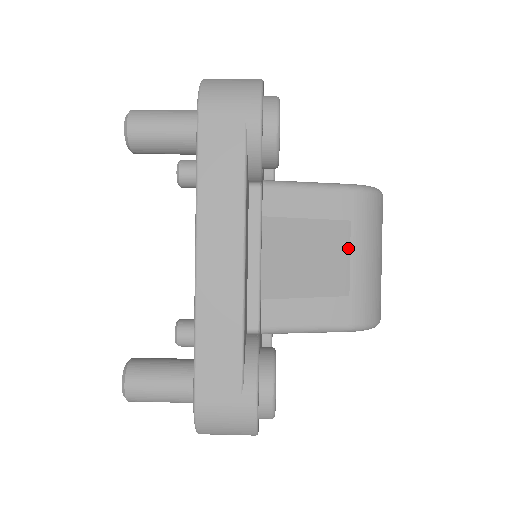
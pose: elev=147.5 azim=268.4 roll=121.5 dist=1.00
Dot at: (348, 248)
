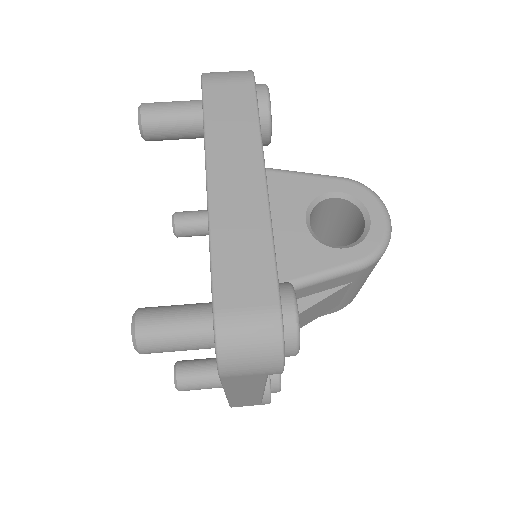
Dot at: (345, 292)
